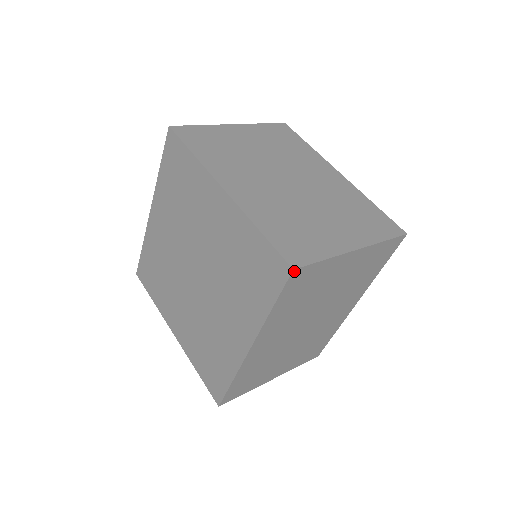
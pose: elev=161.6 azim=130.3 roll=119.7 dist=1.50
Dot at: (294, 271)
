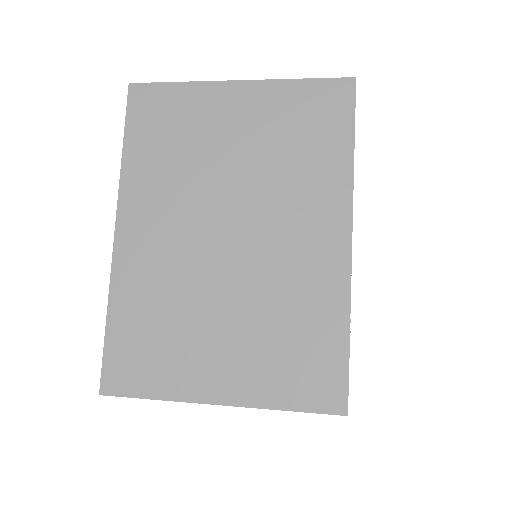
Dot at: (132, 87)
